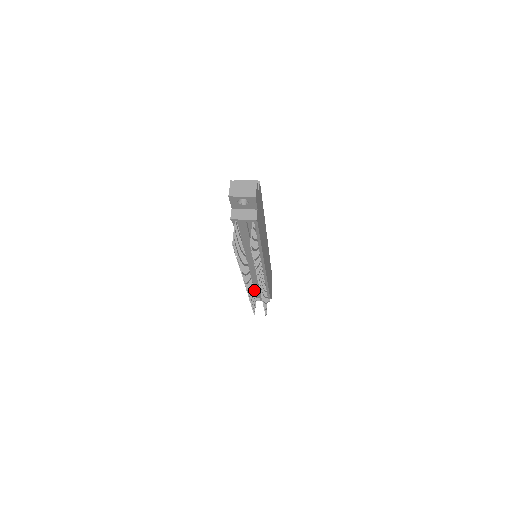
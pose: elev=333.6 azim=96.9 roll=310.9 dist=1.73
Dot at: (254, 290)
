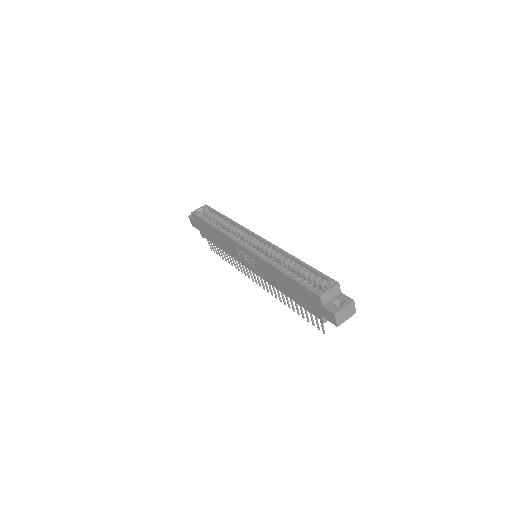
Dot at: occluded
